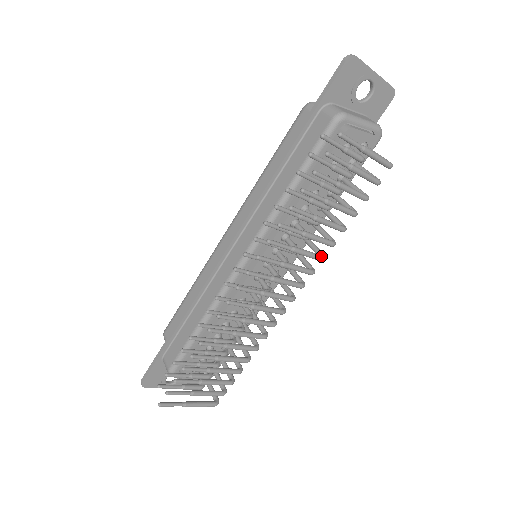
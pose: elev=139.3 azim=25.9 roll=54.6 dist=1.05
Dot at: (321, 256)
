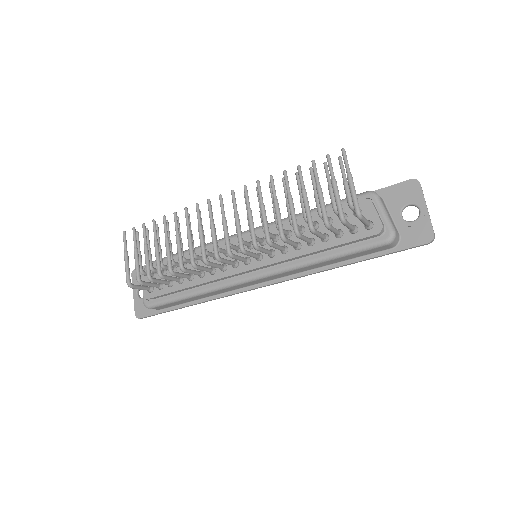
Dot at: (269, 235)
